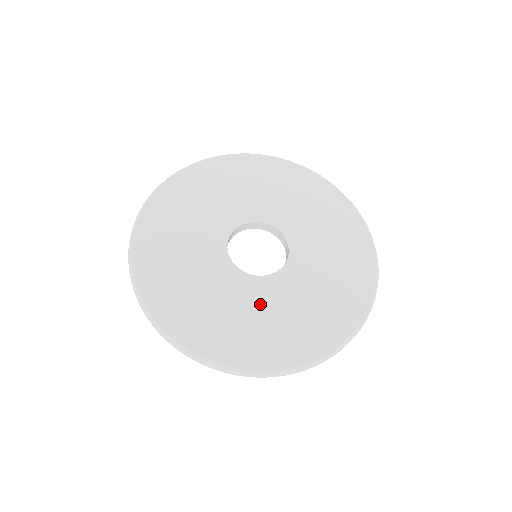
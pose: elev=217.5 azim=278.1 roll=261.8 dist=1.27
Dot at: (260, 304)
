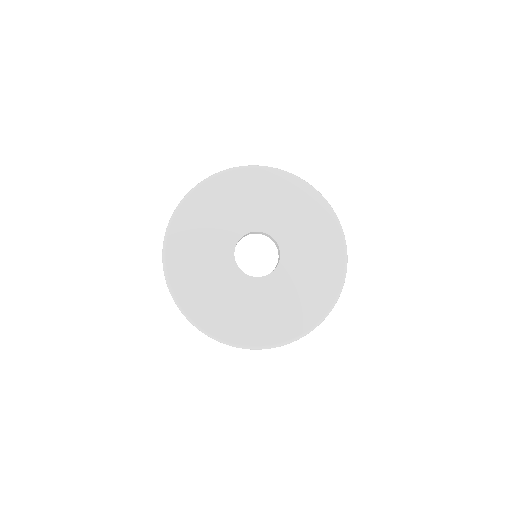
Dot at: (256, 299)
